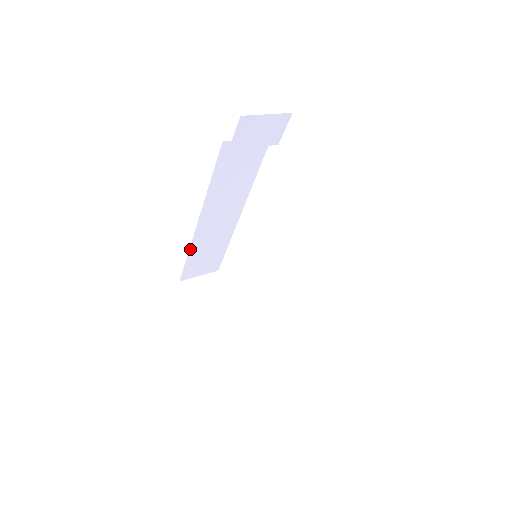
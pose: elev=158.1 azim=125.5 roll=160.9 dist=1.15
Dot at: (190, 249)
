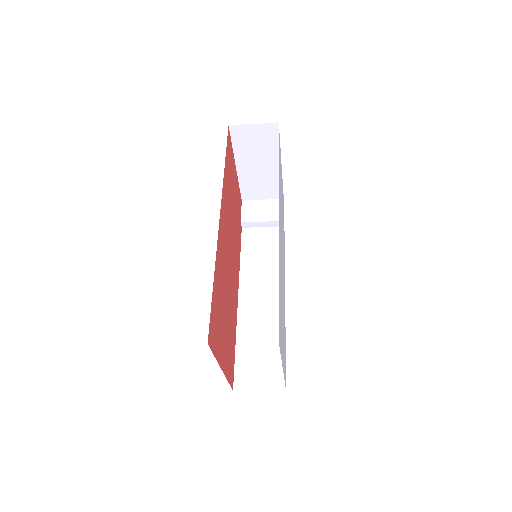
Dot at: (237, 337)
